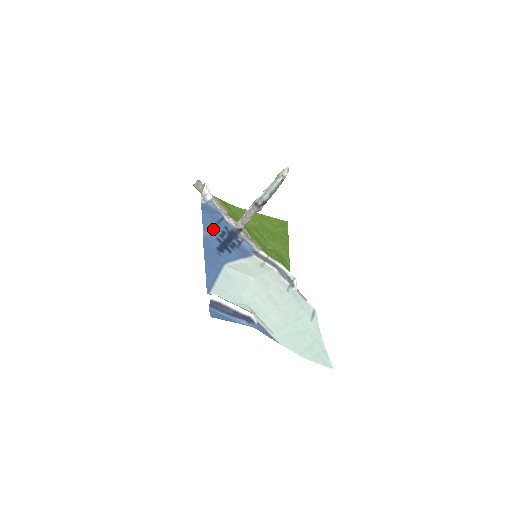
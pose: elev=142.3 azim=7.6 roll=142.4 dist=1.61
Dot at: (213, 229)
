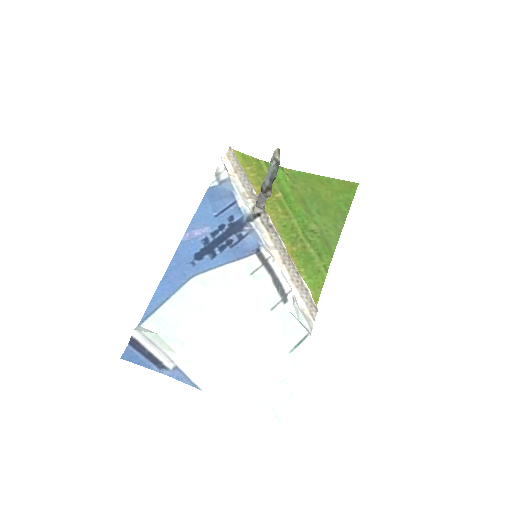
Dot at: (205, 225)
